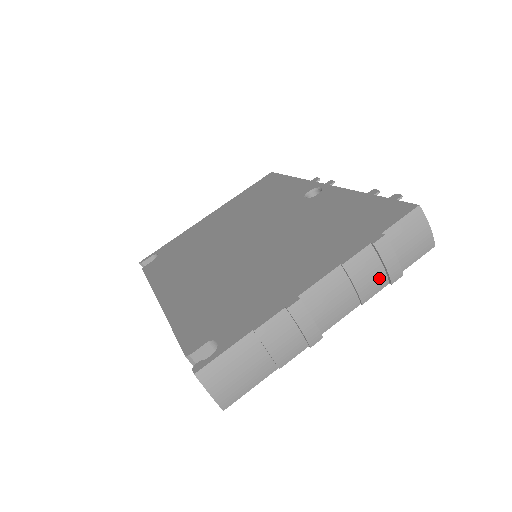
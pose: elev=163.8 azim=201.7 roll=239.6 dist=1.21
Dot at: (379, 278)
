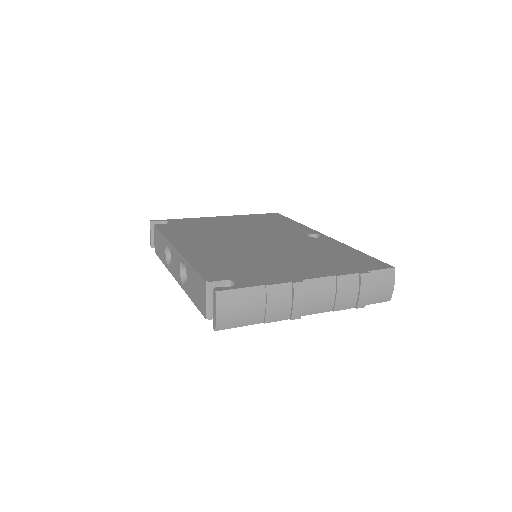
Dot at: (352, 299)
